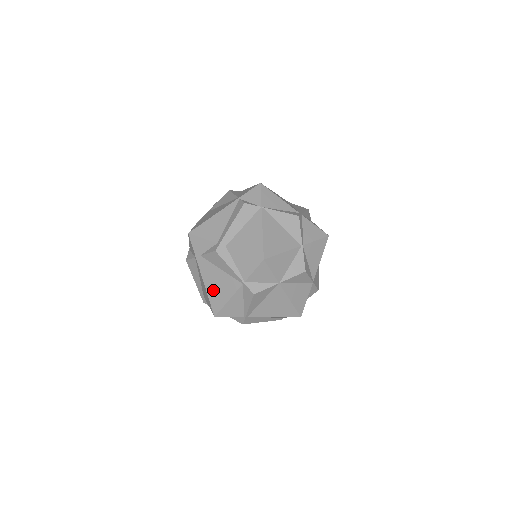
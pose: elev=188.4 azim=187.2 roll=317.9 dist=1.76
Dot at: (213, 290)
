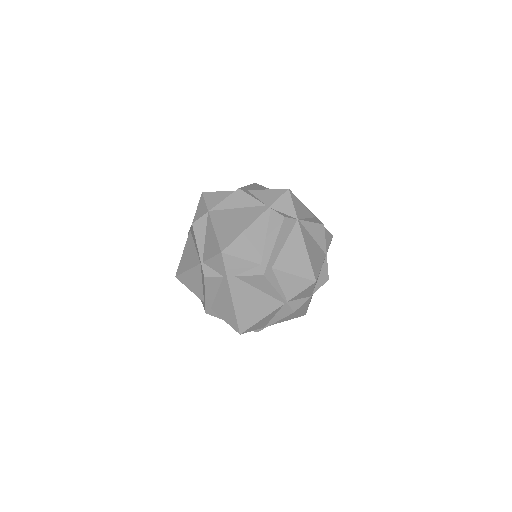
Dot at: (244, 310)
